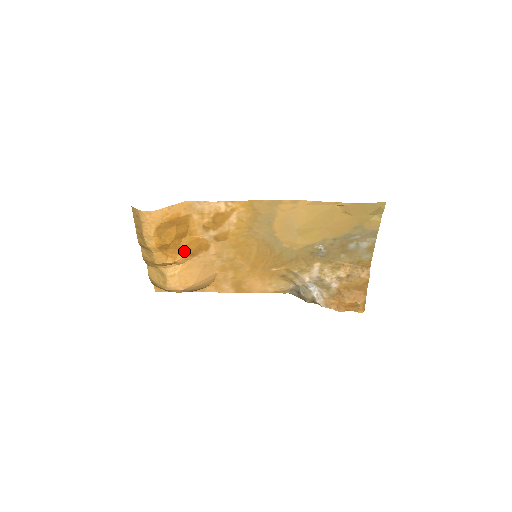
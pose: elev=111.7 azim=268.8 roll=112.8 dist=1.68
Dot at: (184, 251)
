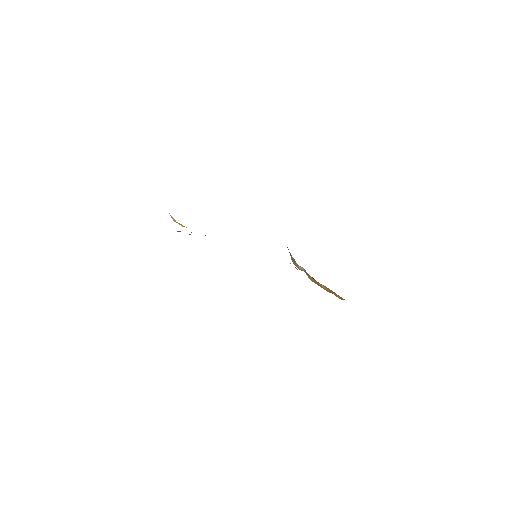
Dot at: occluded
